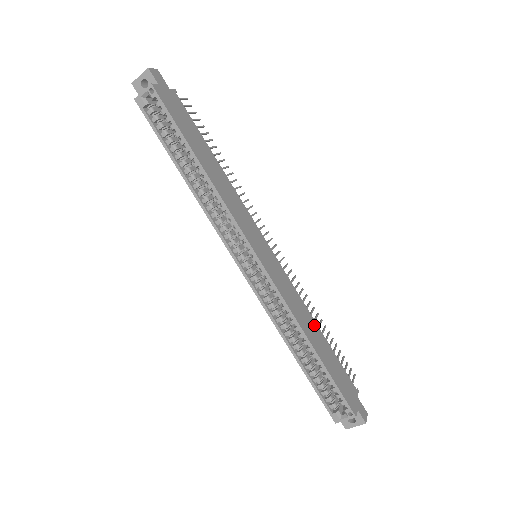
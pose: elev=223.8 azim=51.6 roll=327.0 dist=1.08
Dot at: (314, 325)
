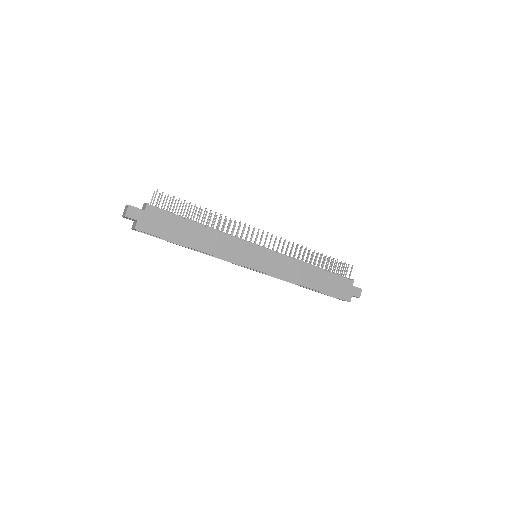
Dot at: (310, 270)
